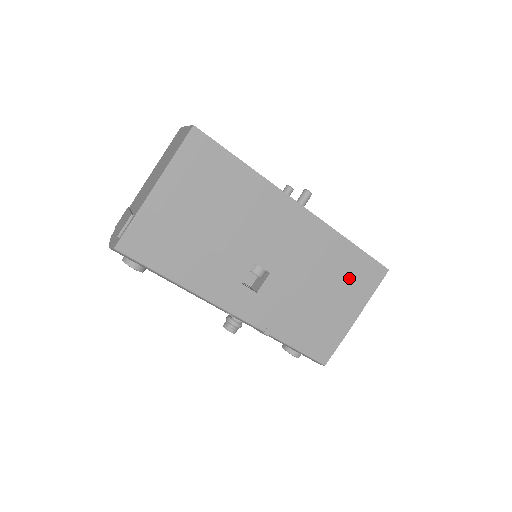
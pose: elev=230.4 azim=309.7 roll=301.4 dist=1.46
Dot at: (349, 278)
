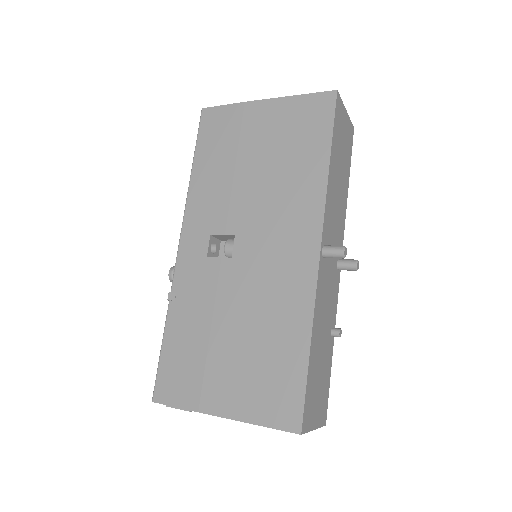
Dot at: (265, 370)
